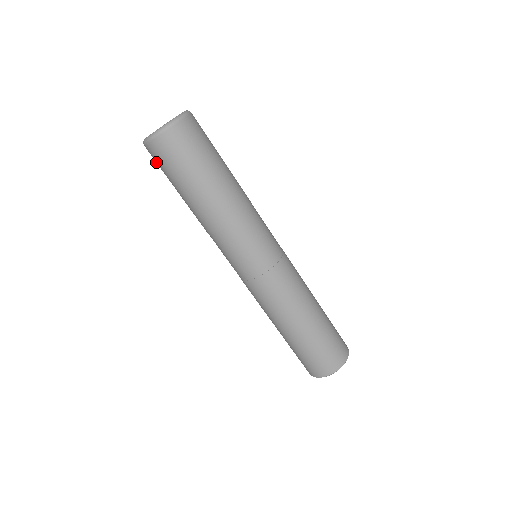
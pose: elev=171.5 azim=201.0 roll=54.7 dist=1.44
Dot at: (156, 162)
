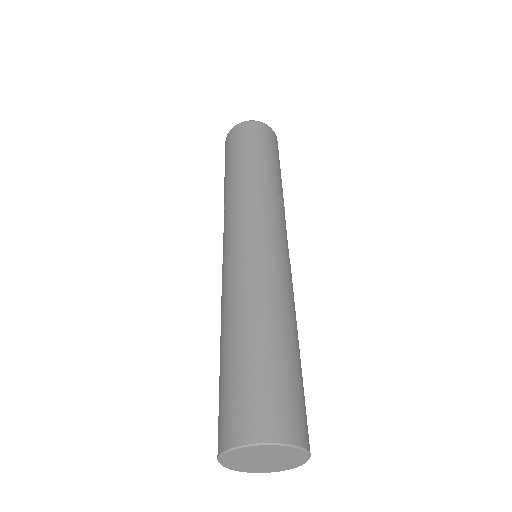
Dot at: (228, 144)
